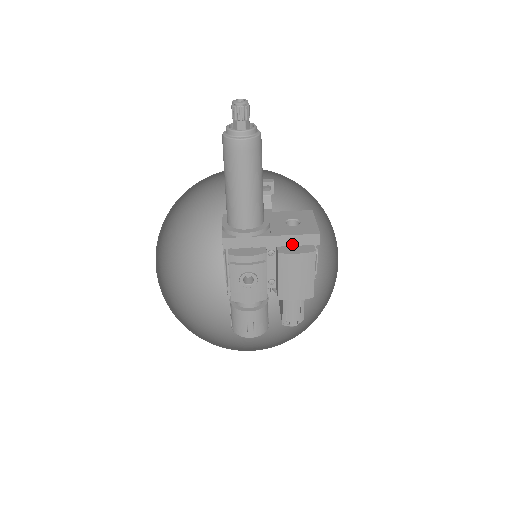
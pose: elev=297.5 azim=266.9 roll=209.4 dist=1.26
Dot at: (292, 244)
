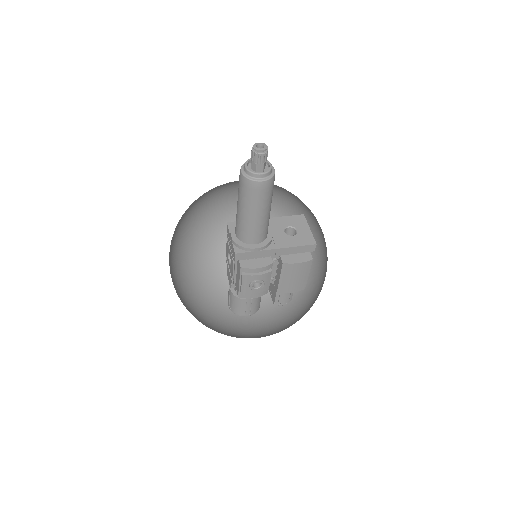
Dot at: (292, 253)
